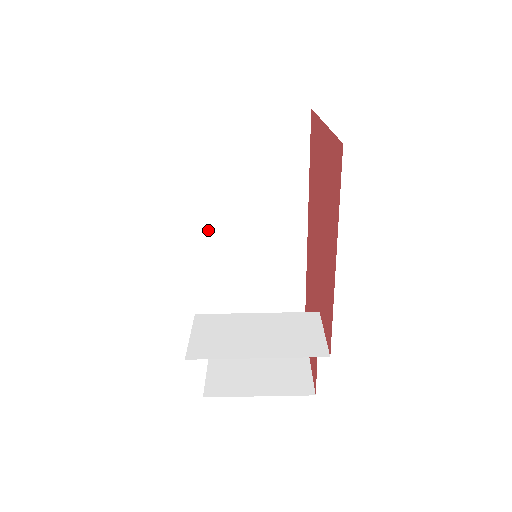
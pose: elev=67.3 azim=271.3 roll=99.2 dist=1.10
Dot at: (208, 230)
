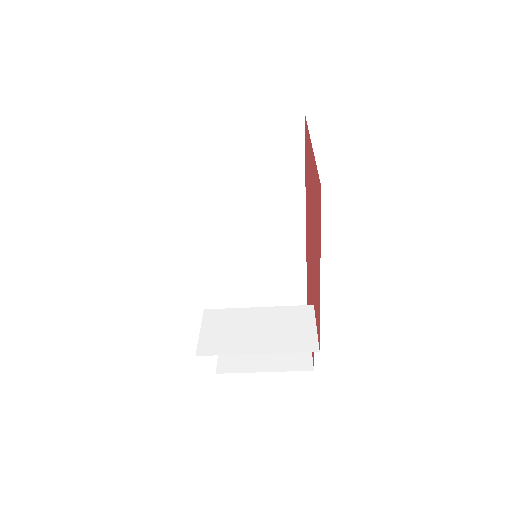
Dot at: (214, 224)
